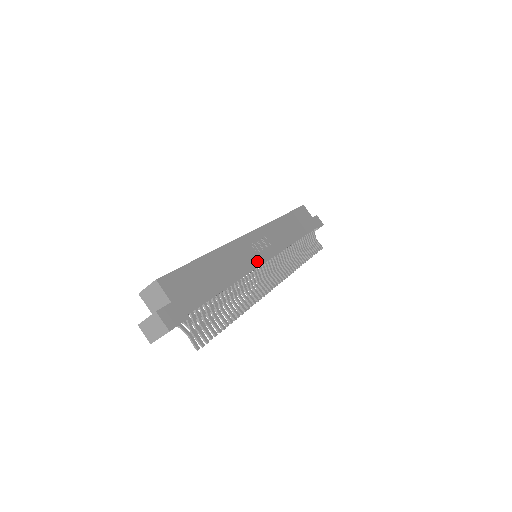
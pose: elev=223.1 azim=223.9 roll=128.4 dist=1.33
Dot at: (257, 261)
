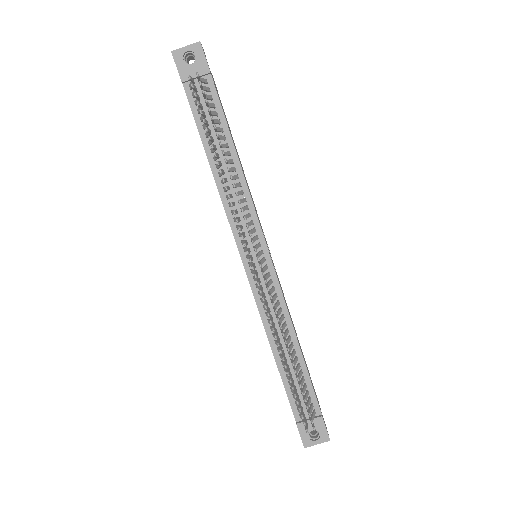
Dot at: occluded
